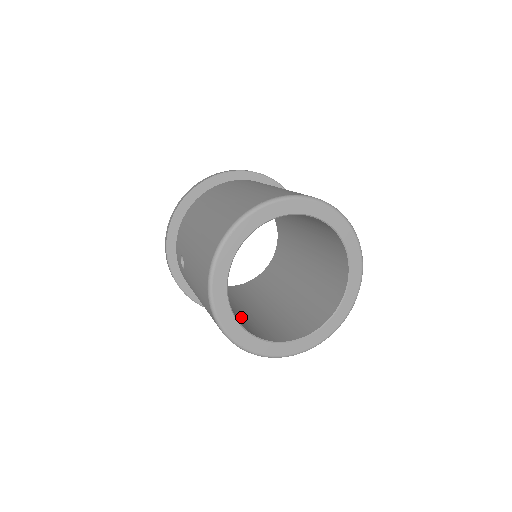
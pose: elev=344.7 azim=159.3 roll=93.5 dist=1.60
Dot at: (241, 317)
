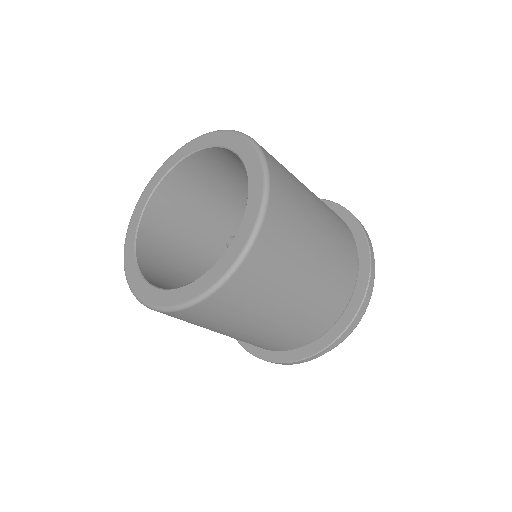
Dot at: (180, 273)
